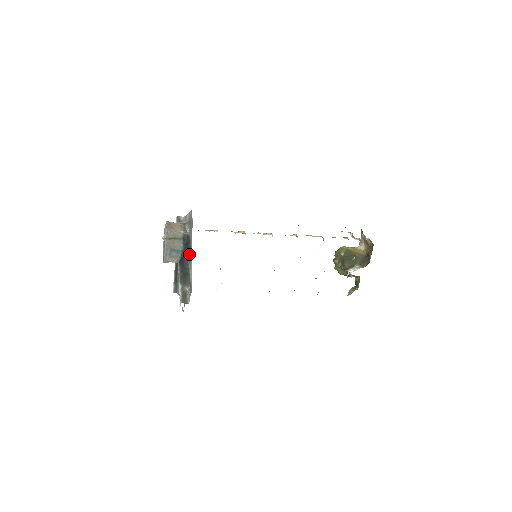
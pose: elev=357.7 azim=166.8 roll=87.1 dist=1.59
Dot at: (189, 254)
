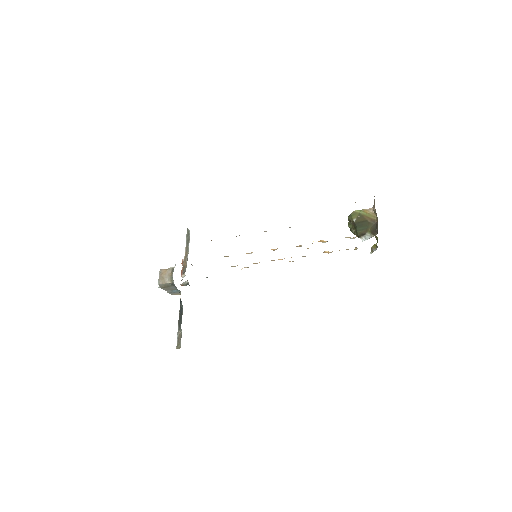
Dot at: occluded
